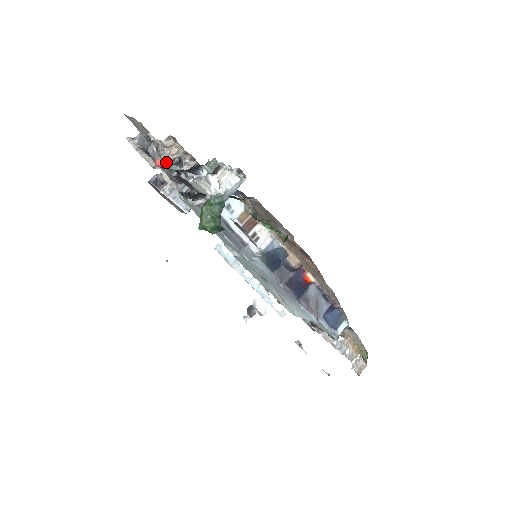
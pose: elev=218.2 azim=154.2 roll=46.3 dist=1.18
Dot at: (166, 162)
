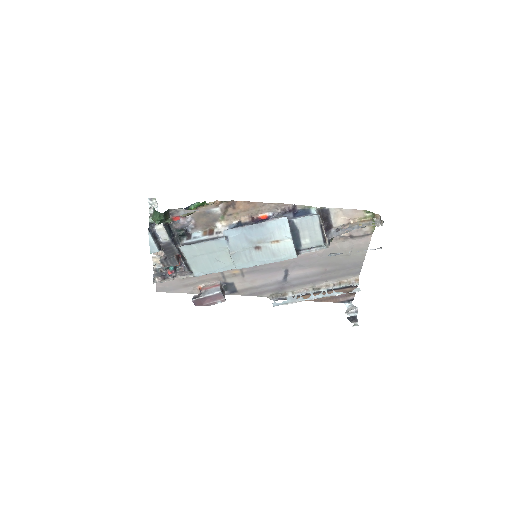
Dot at: (152, 250)
